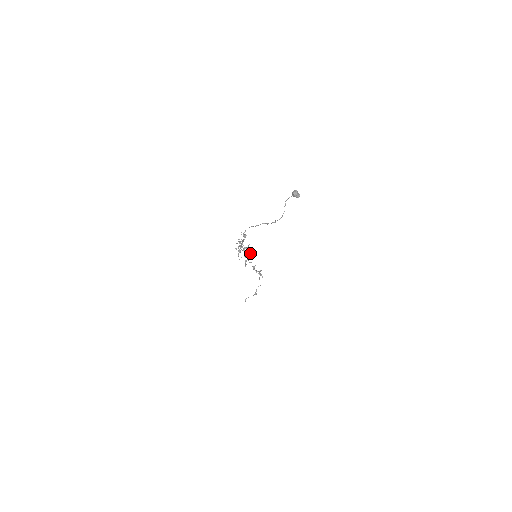
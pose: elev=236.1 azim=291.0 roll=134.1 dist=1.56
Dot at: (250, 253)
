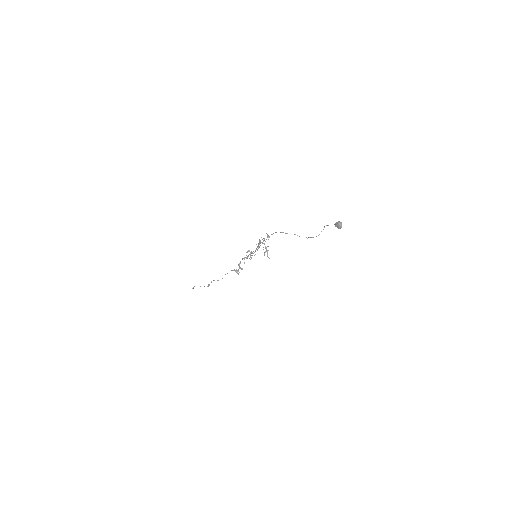
Dot at: (267, 253)
